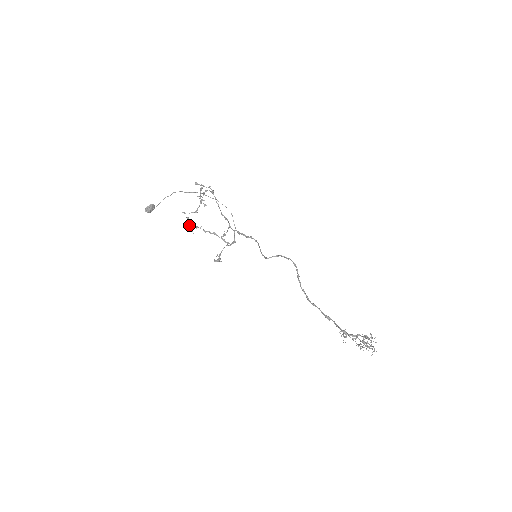
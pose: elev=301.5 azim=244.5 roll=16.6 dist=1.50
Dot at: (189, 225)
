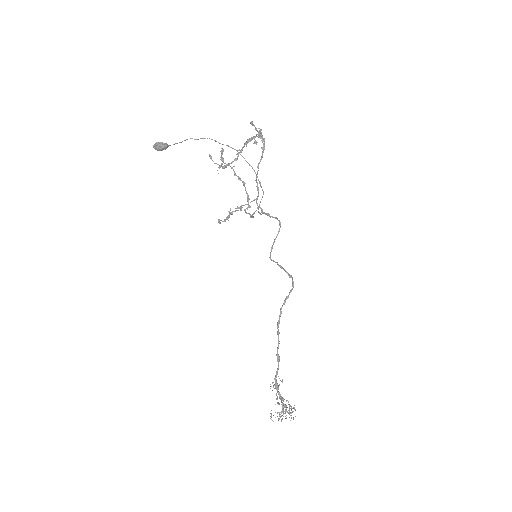
Dot at: (221, 157)
